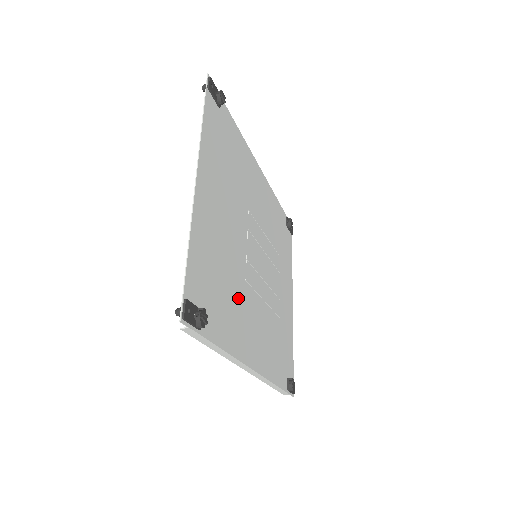
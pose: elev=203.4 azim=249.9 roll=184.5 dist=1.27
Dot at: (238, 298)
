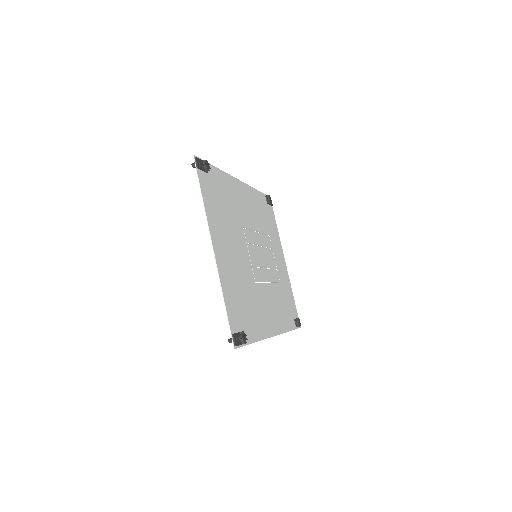
Dot at: (255, 300)
